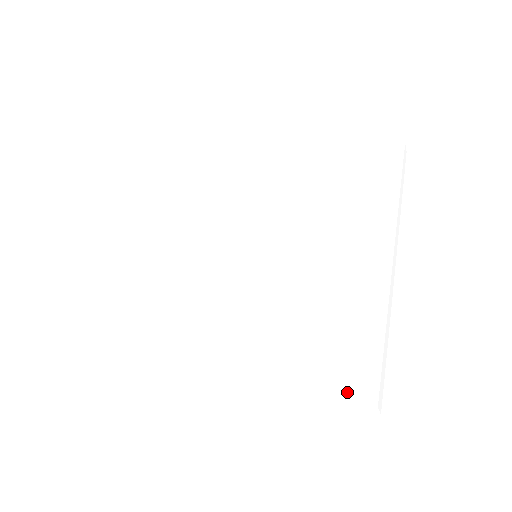
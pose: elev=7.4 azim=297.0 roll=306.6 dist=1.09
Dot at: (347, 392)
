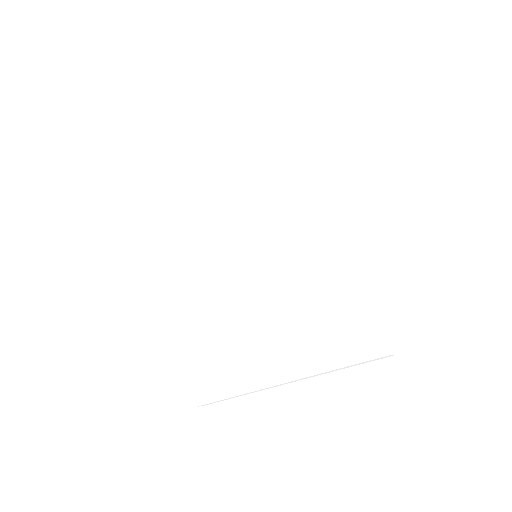
Dot at: (366, 351)
